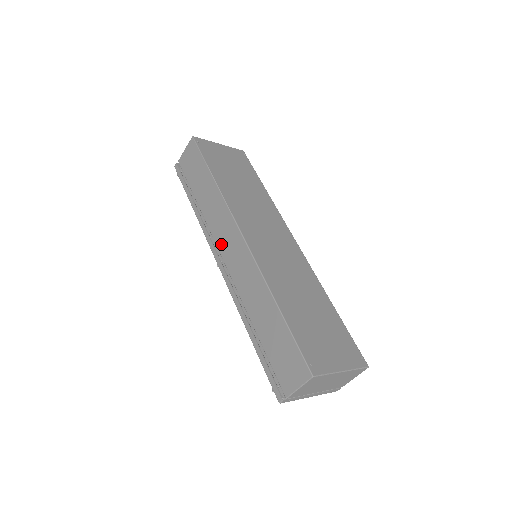
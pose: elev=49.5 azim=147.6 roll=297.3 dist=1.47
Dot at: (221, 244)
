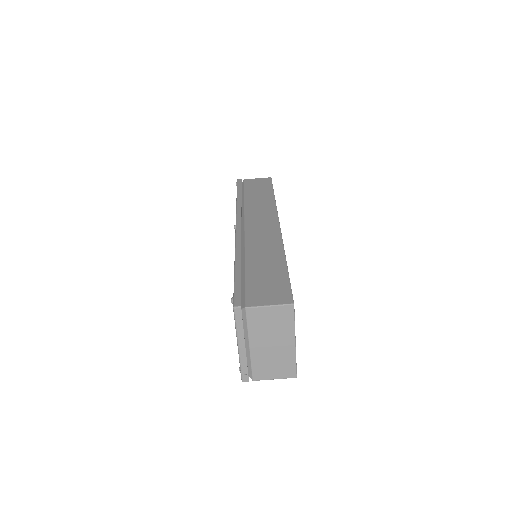
Dot at: (251, 219)
